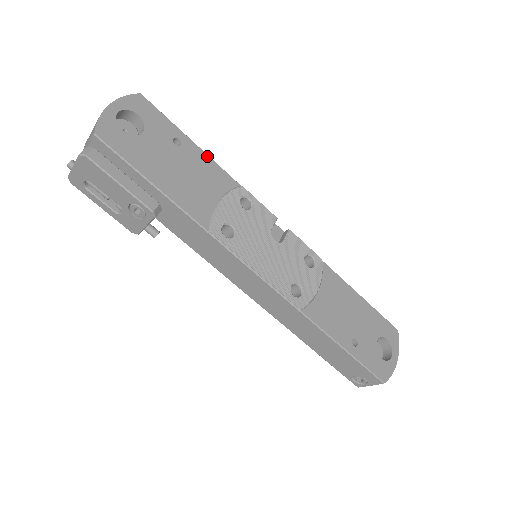
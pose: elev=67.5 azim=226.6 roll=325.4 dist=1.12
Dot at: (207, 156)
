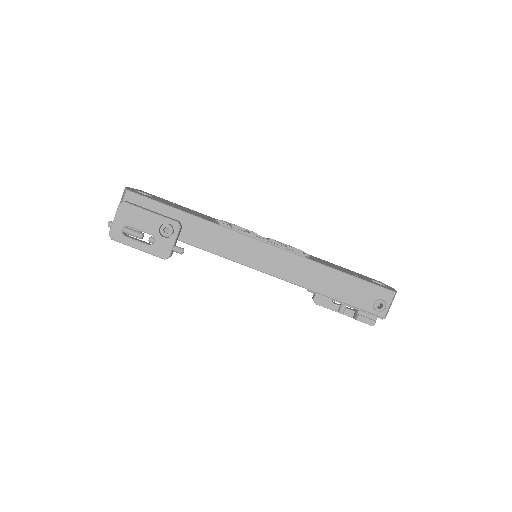
Dot at: (195, 211)
